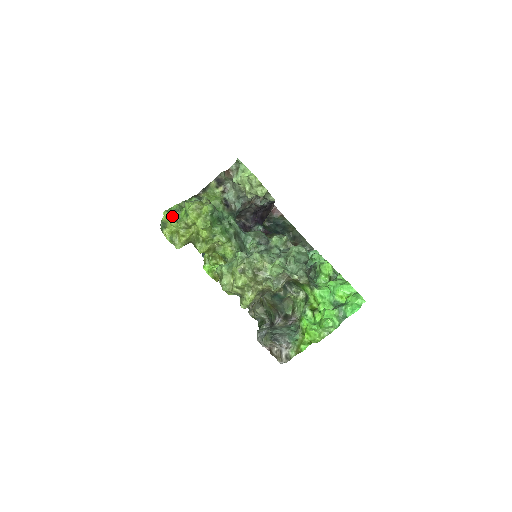
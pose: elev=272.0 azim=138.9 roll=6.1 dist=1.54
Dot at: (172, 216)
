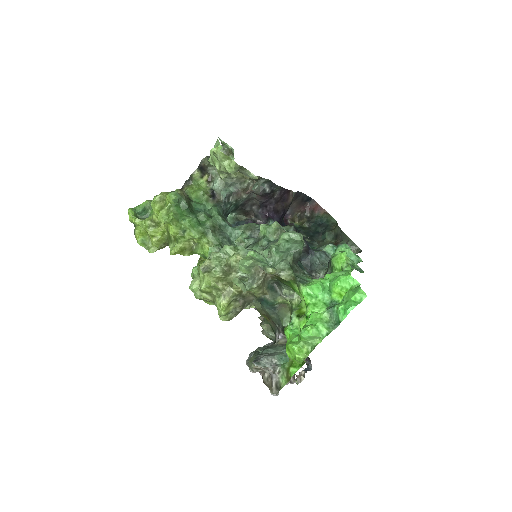
Dot at: (143, 215)
